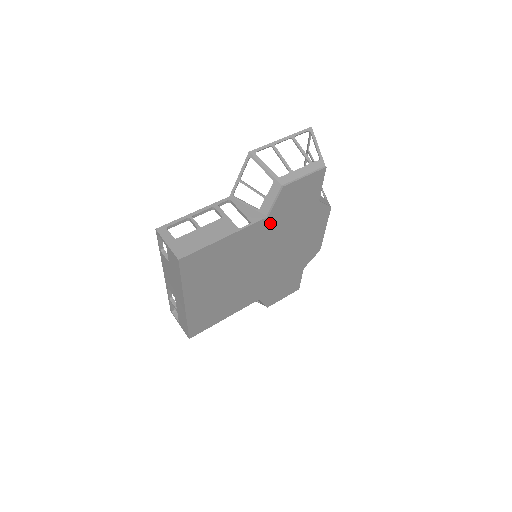
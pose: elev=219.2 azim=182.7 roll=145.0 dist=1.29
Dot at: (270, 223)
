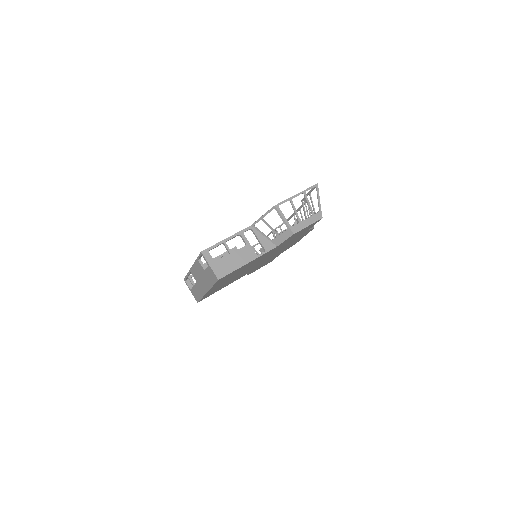
Dot at: (276, 248)
